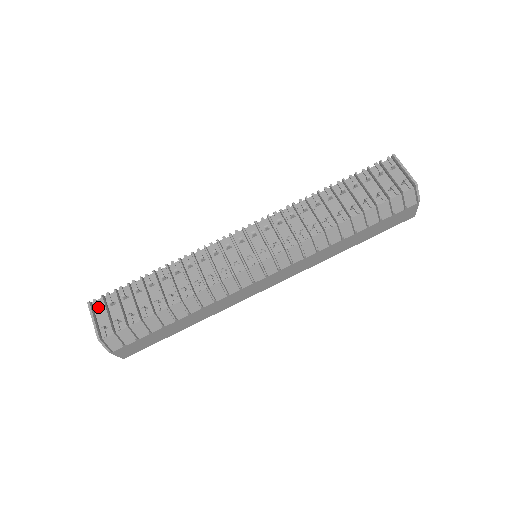
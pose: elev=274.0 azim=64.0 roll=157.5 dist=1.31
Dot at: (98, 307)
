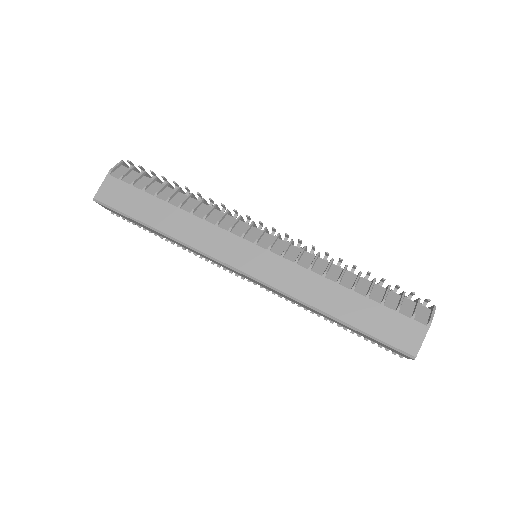
Dot at: occluded
